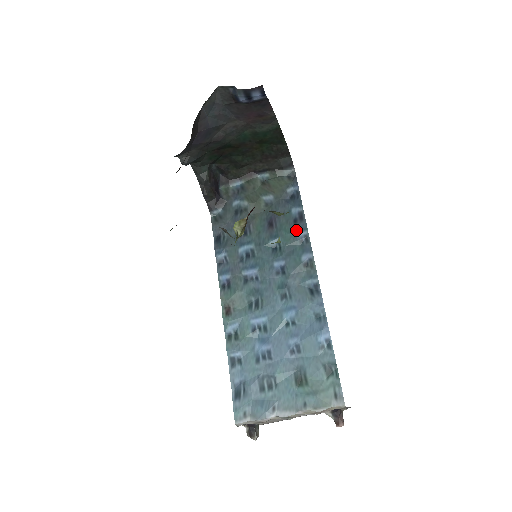
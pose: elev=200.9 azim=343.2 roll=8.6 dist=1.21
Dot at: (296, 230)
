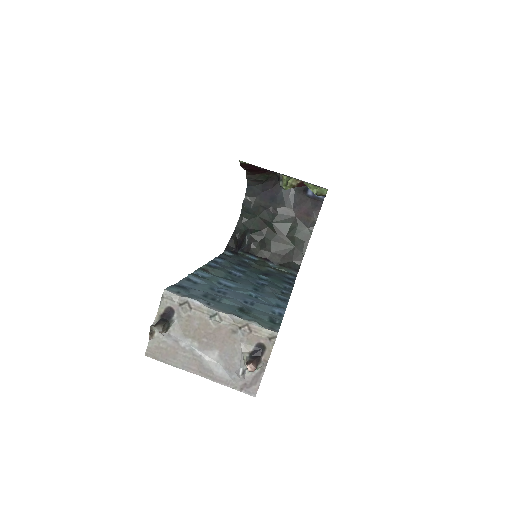
Dot at: (284, 283)
